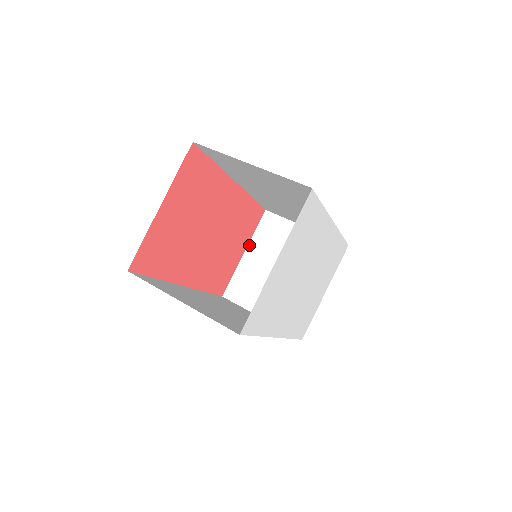
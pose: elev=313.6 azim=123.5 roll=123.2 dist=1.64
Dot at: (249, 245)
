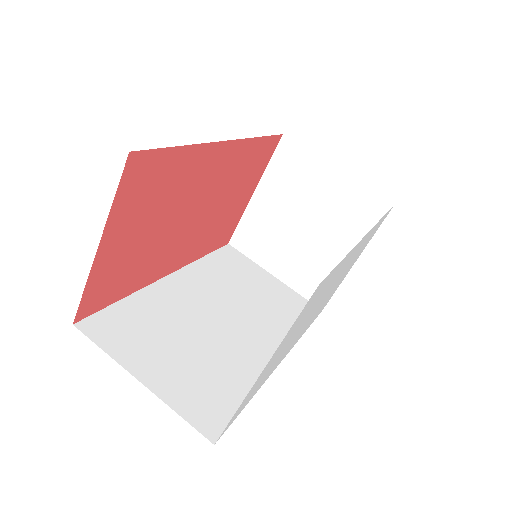
Dot at: (260, 183)
